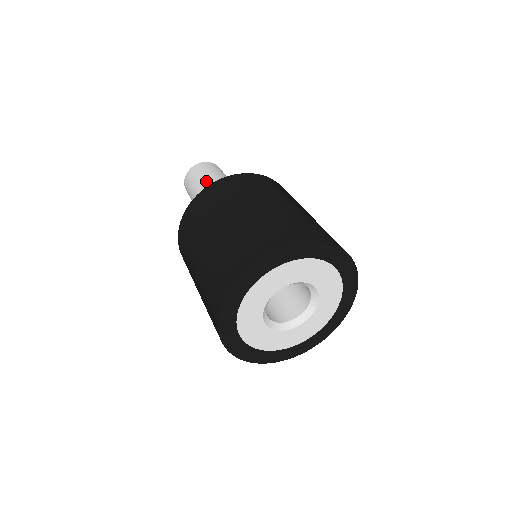
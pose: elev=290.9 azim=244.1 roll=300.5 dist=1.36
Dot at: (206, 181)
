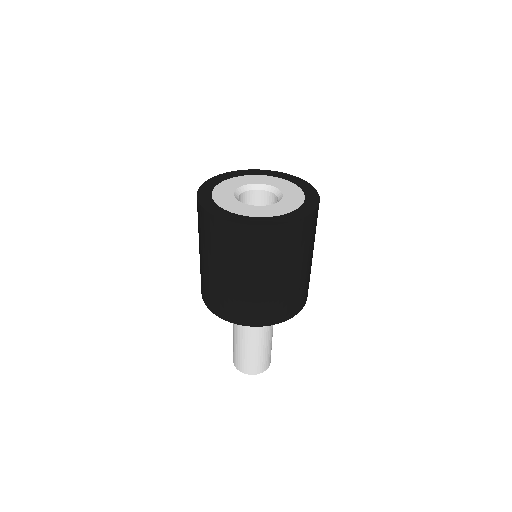
Dot at: occluded
